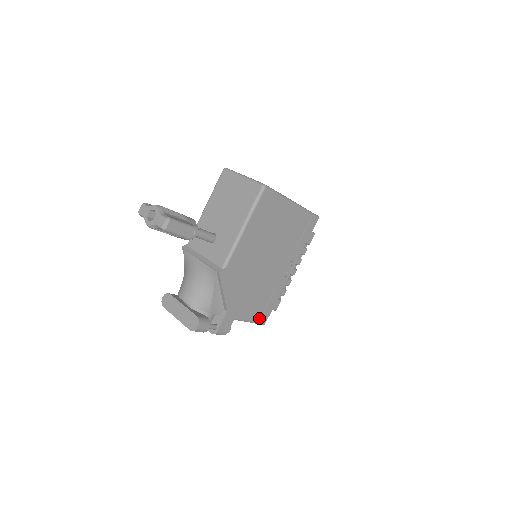
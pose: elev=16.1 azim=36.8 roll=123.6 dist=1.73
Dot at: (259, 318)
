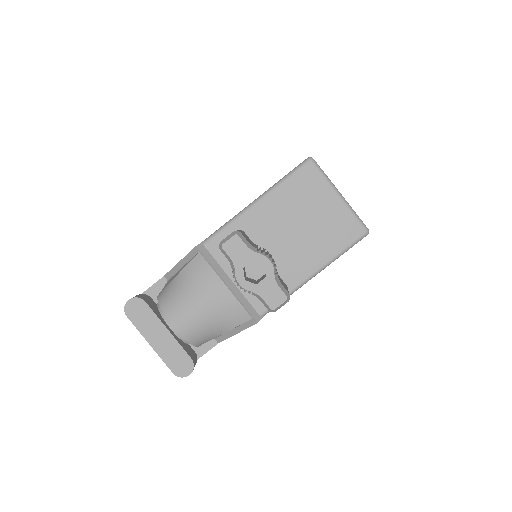
Dot at: occluded
